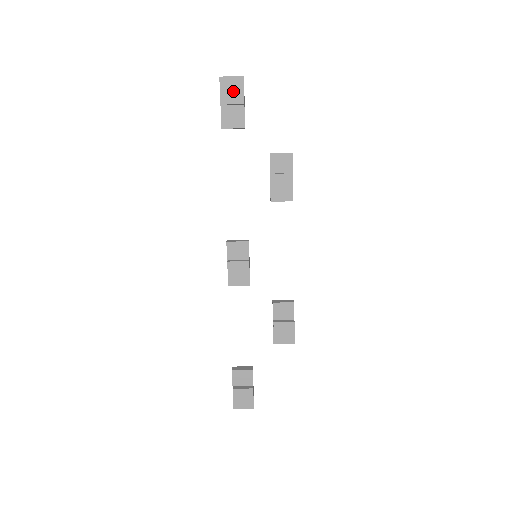
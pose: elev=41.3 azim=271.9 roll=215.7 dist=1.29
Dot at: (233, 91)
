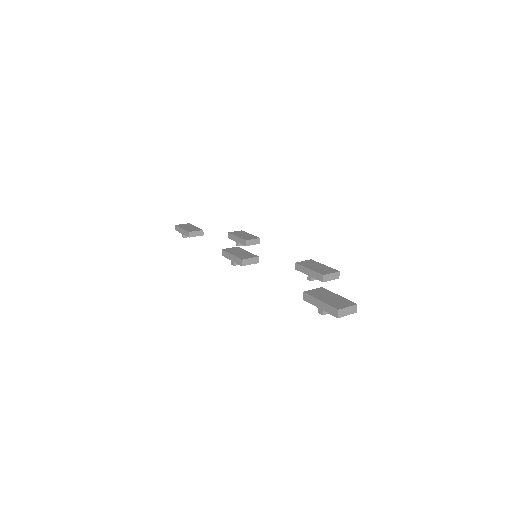
Dot at: occluded
